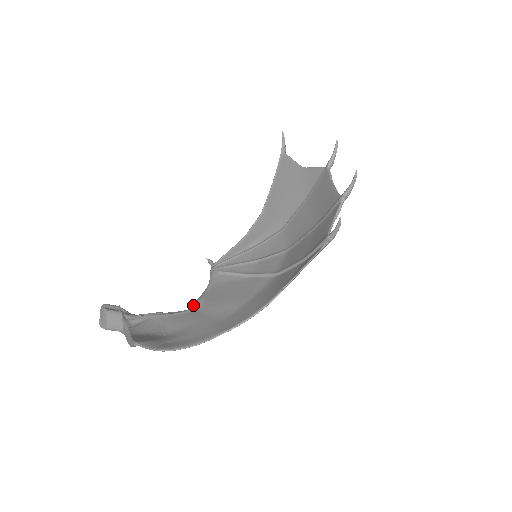
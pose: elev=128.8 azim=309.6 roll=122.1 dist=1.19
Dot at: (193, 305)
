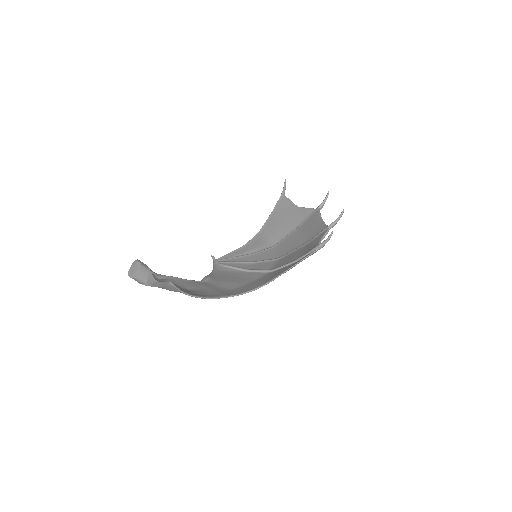
Dot at: (203, 279)
